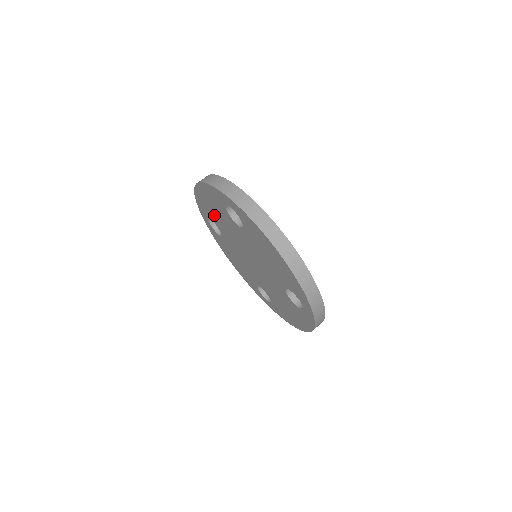
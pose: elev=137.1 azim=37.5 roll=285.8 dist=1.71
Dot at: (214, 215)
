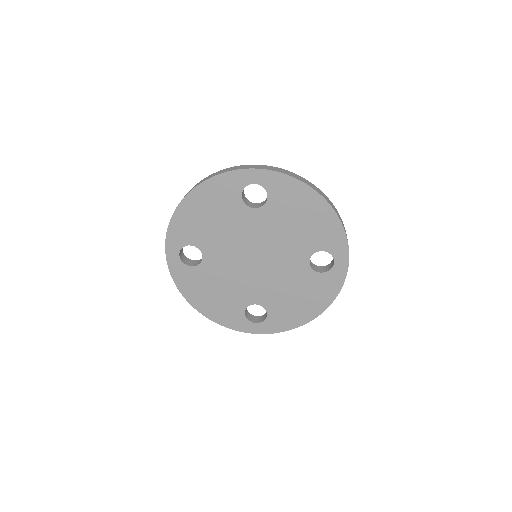
Dot at: (203, 229)
